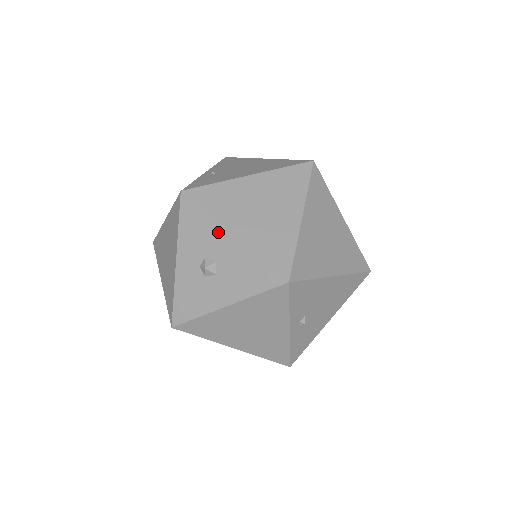
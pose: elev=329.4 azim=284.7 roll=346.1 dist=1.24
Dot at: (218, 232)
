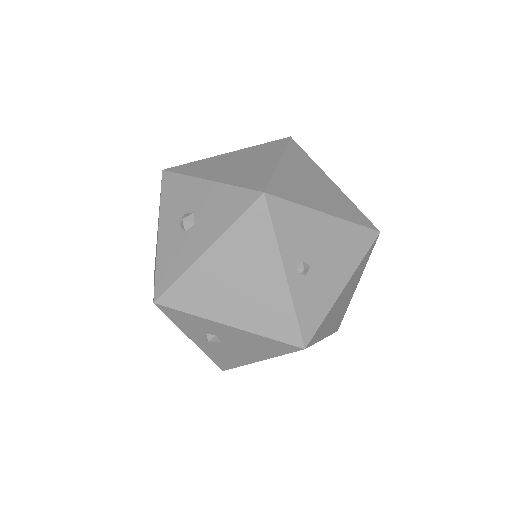
Dot at: (195, 185)
